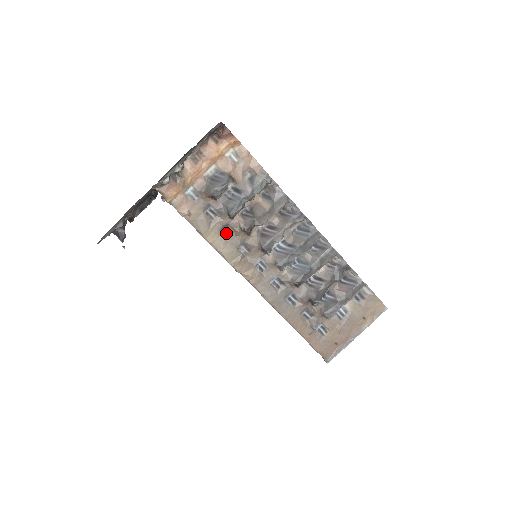
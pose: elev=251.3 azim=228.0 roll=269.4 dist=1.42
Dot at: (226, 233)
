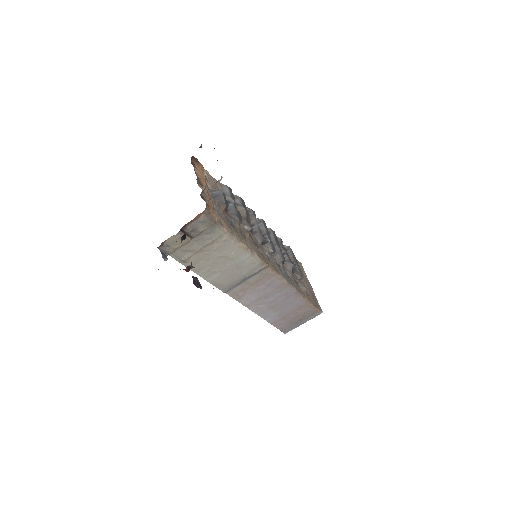
Dot at: (244, 238)
